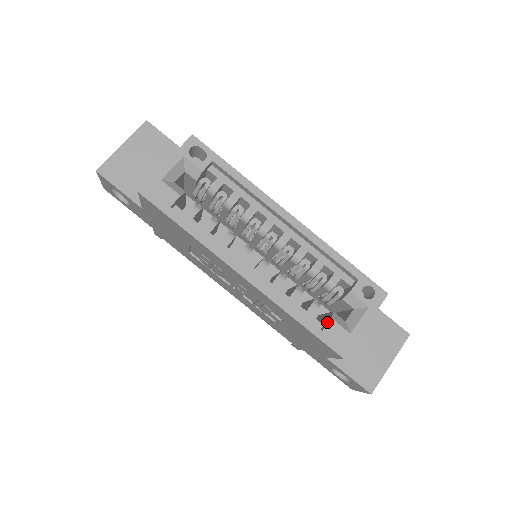
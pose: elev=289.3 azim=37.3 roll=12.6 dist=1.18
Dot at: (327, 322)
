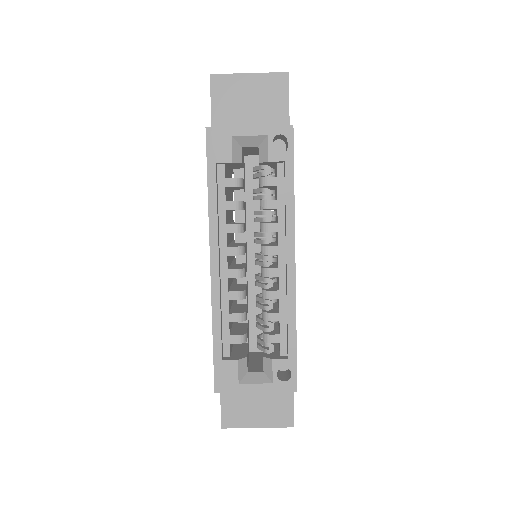
Dot at: (233, 359)
